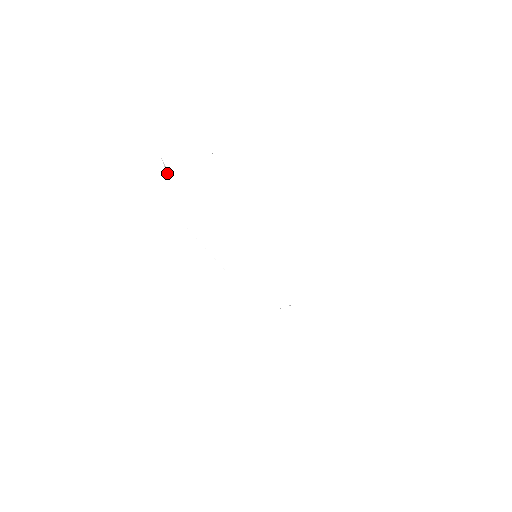
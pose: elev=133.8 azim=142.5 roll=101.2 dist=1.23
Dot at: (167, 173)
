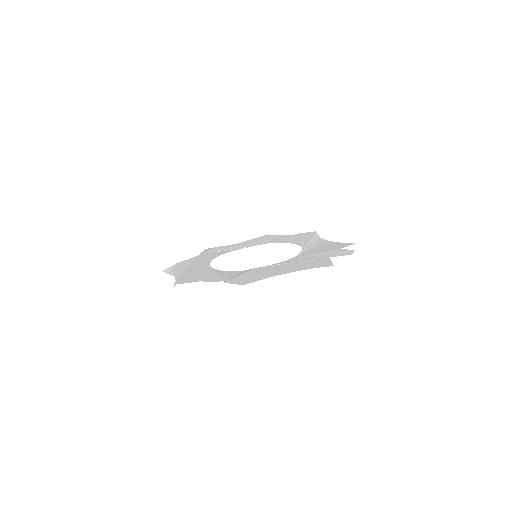
Dot at: (173, 265)
